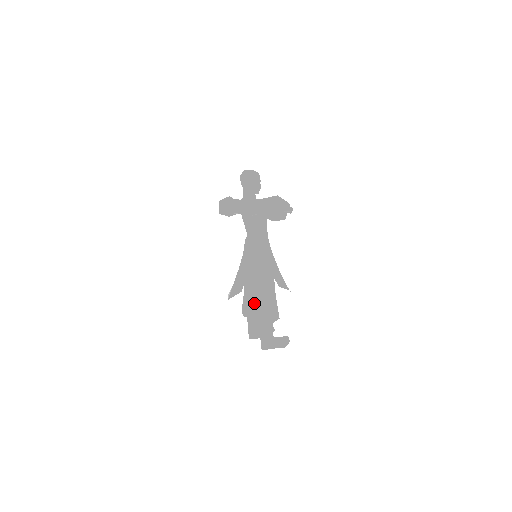
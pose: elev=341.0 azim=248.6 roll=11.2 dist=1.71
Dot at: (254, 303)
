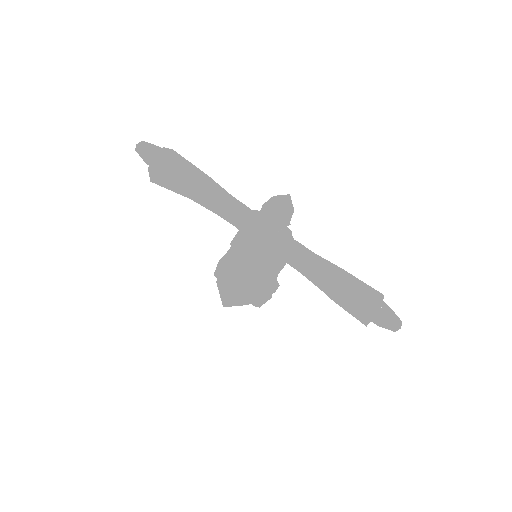
Dot at: (255, 294)
